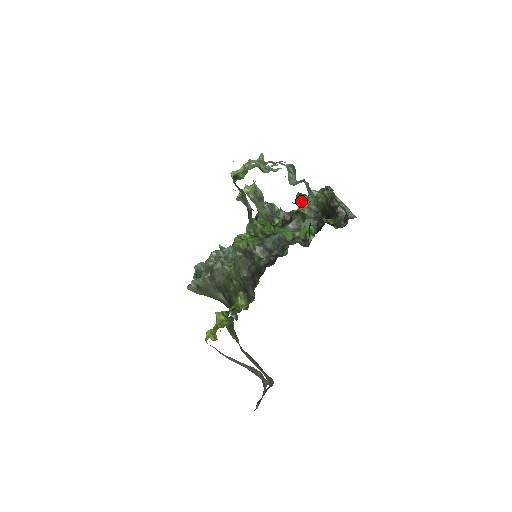
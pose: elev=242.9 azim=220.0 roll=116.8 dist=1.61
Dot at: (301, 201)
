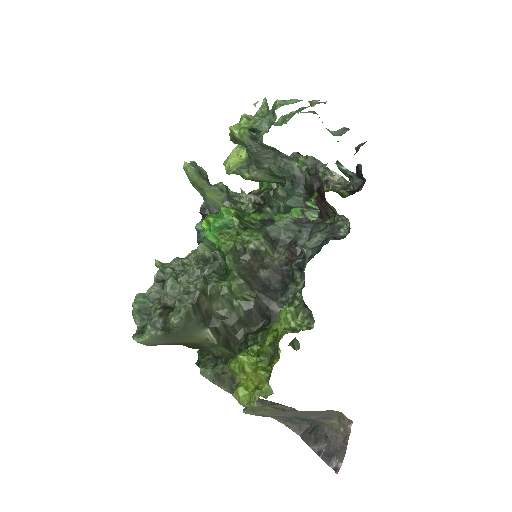
Dot at: occluded
